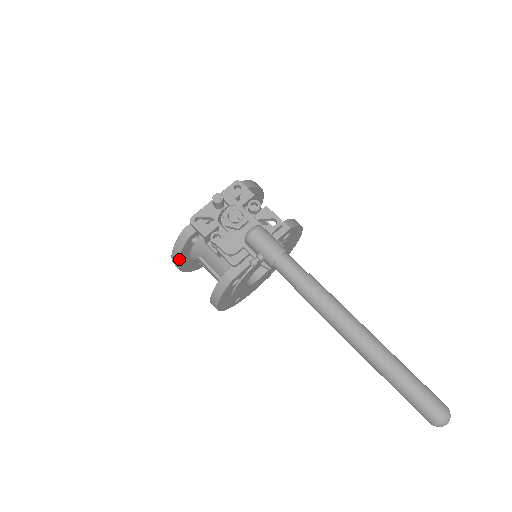
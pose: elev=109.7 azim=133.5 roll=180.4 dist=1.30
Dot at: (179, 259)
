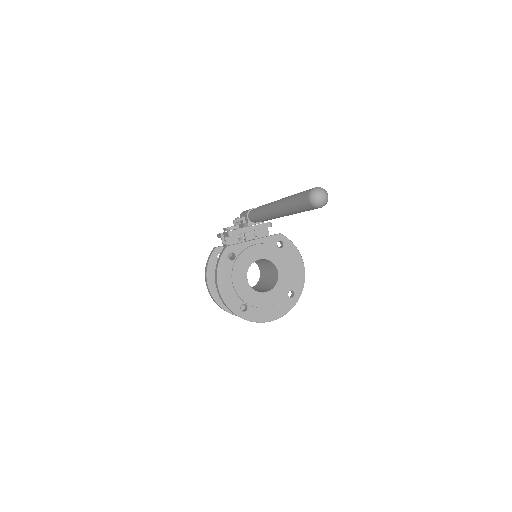
Dot at: (208, 271)
